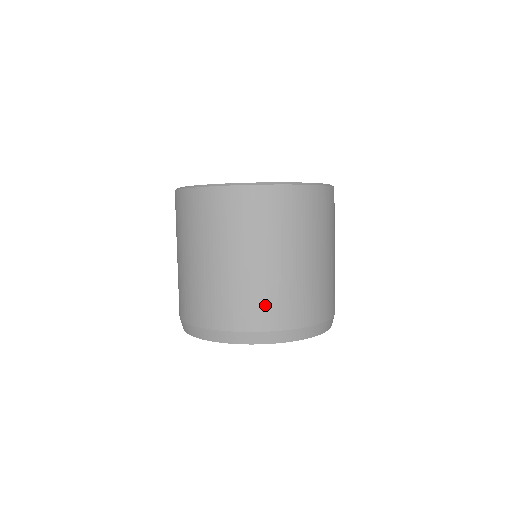
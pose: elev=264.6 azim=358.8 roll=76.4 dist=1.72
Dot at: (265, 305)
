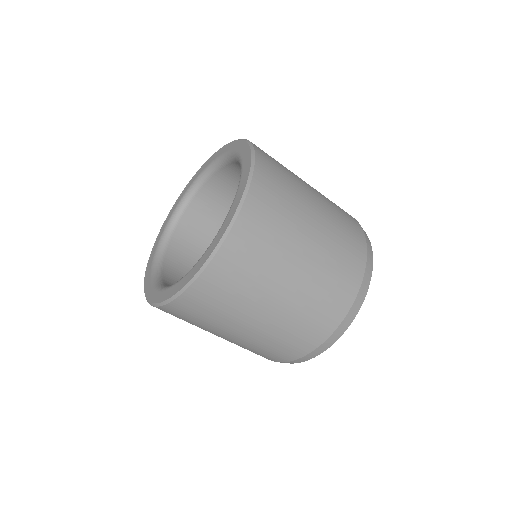
Dot at: (268, 352)
